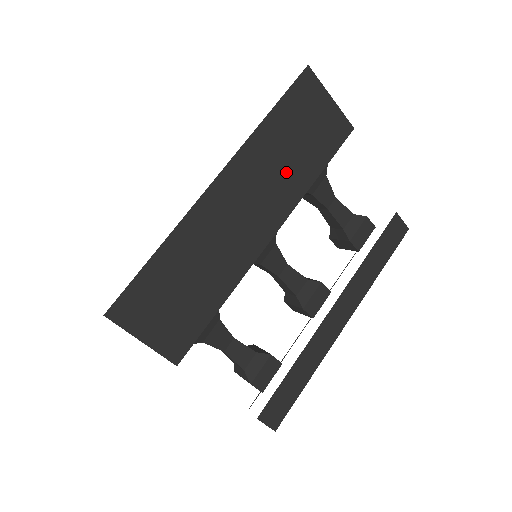
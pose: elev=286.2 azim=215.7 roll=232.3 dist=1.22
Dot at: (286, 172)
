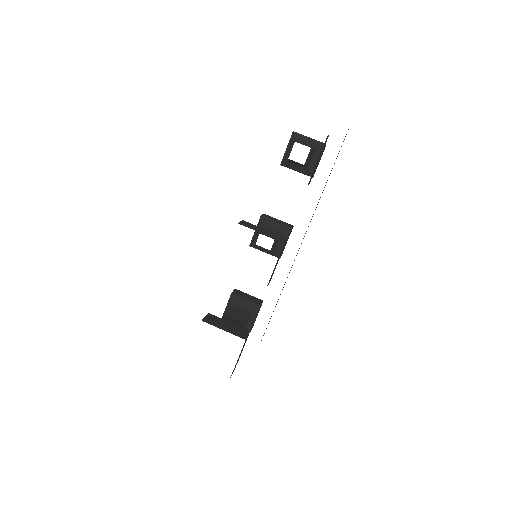
Dot at: occluded
